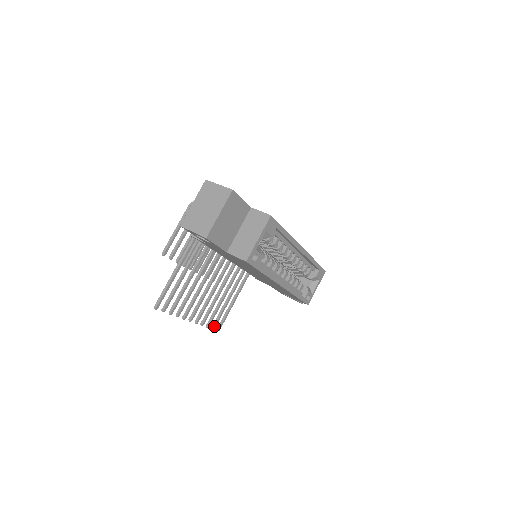
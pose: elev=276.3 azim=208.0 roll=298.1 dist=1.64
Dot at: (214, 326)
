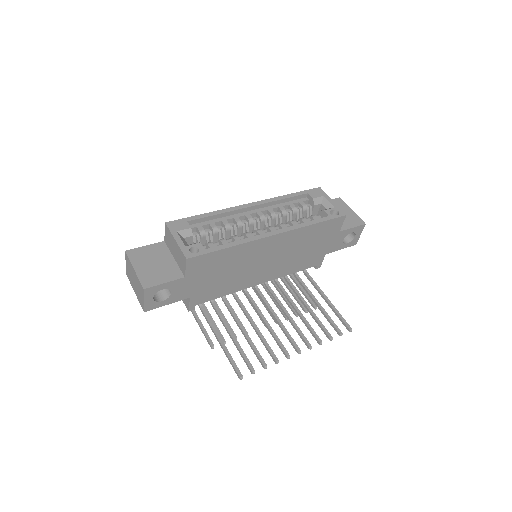
Dot at: (338, 332)
